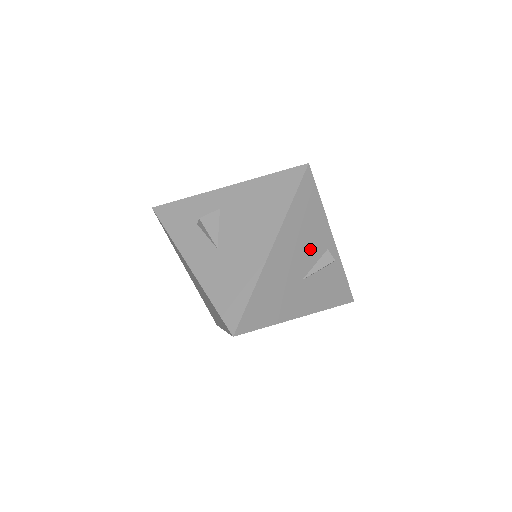
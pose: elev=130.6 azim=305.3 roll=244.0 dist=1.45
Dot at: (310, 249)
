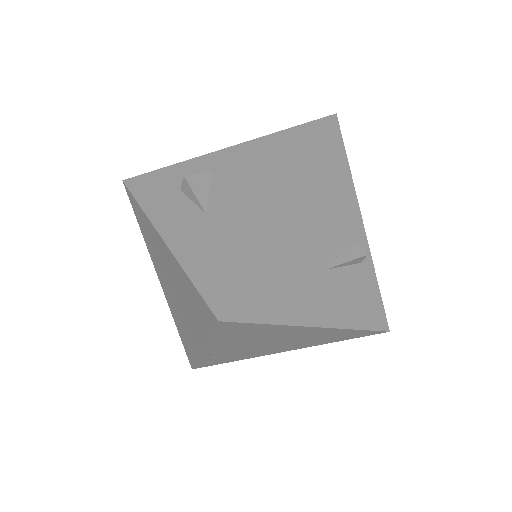
Dot at: (335, 230)
